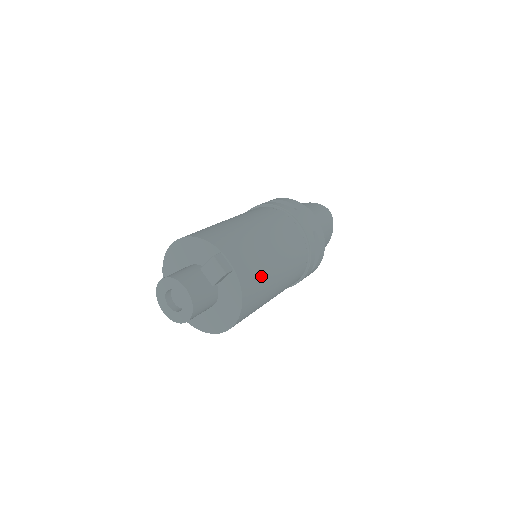
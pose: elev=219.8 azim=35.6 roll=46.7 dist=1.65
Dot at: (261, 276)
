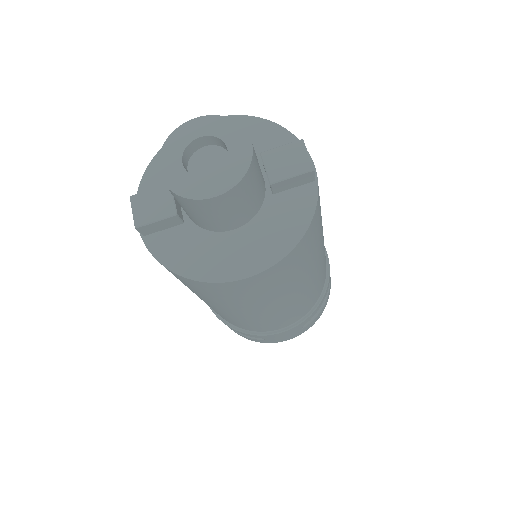
Dot at: (317, 238)
